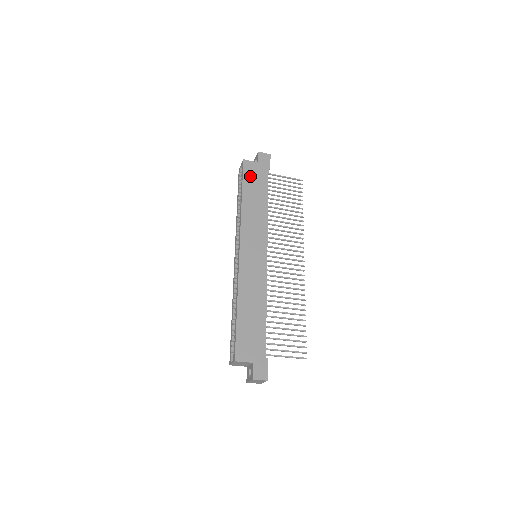
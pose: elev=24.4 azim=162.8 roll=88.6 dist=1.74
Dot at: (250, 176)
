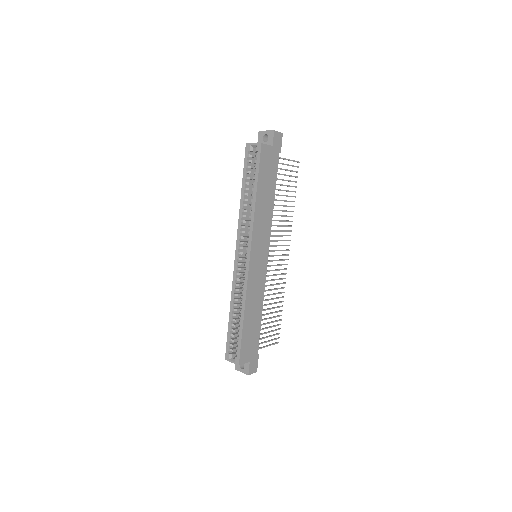
Dot at: (265, 166)
